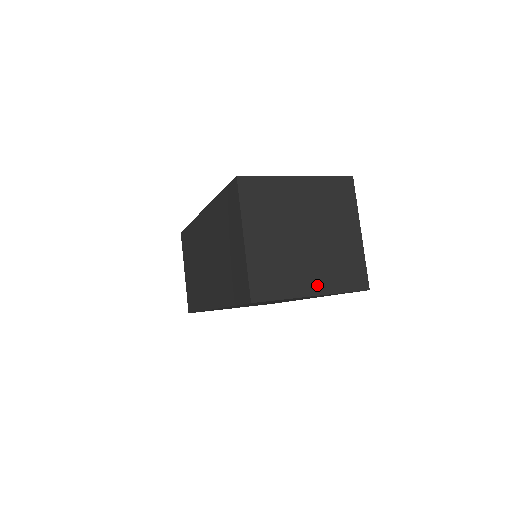
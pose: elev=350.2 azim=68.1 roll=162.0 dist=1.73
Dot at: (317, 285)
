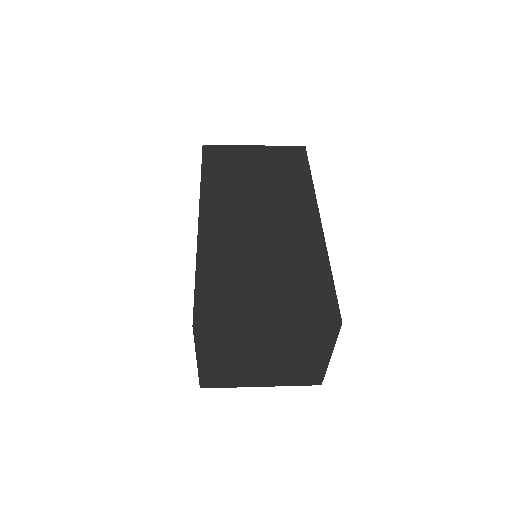
Dot at: (267, 382)
